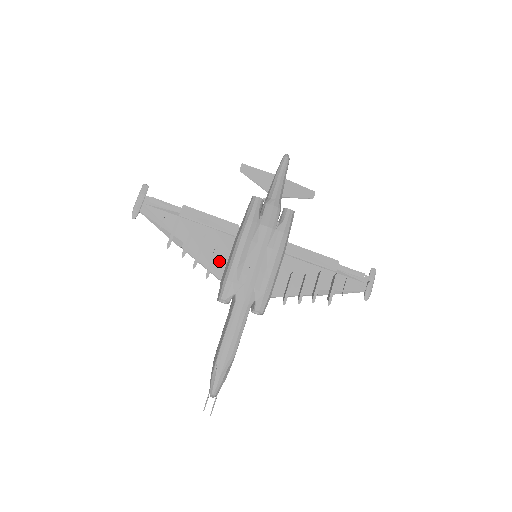
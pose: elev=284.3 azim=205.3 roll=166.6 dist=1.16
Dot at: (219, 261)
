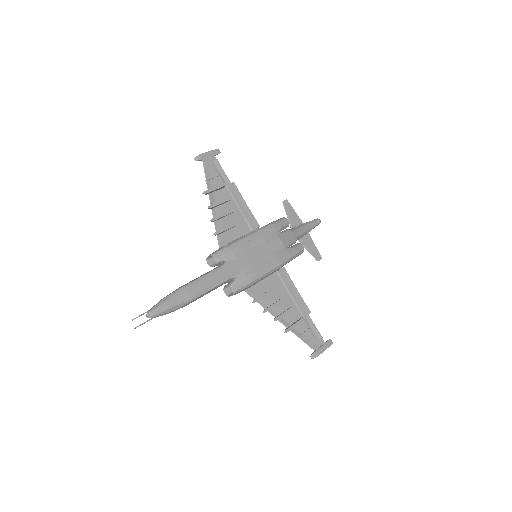
Dot at: (229, 235)
